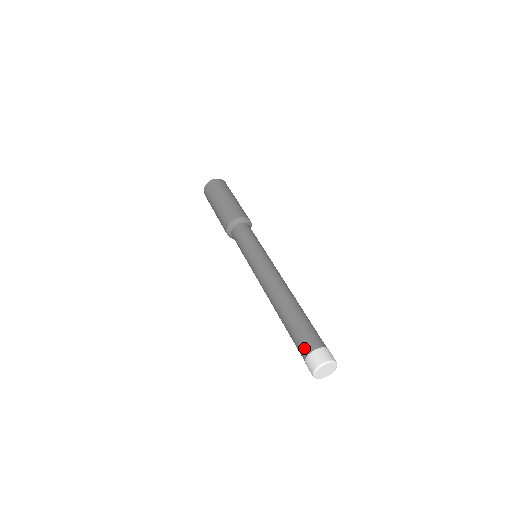
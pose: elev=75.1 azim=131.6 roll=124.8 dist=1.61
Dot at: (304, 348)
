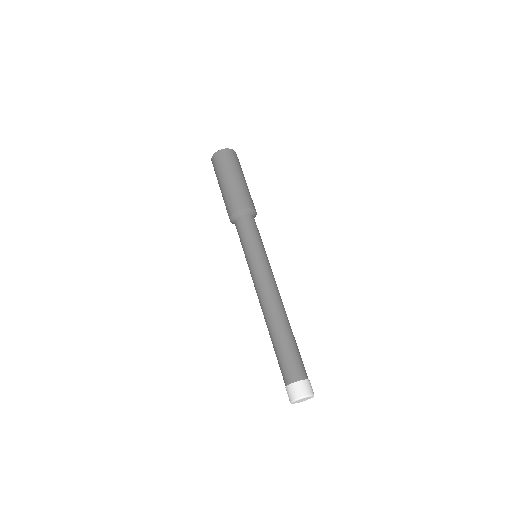
Dot at: (289, 375)
